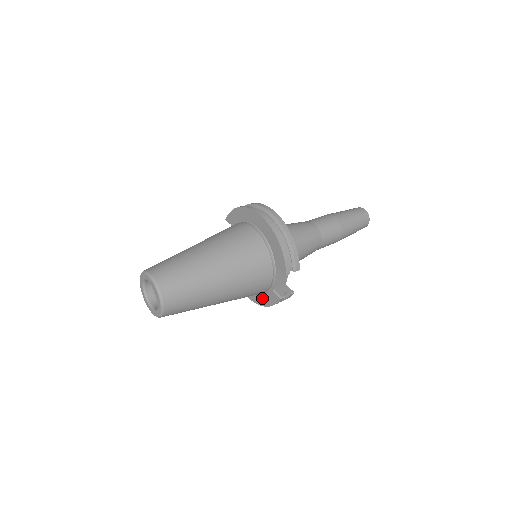
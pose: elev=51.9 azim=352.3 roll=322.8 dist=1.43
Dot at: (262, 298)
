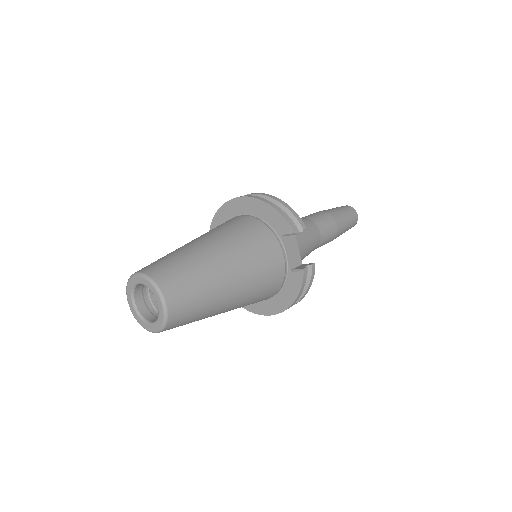
Dot at: (285, 296)
